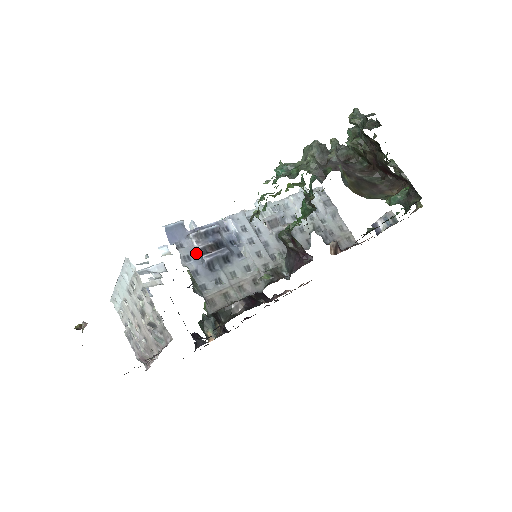
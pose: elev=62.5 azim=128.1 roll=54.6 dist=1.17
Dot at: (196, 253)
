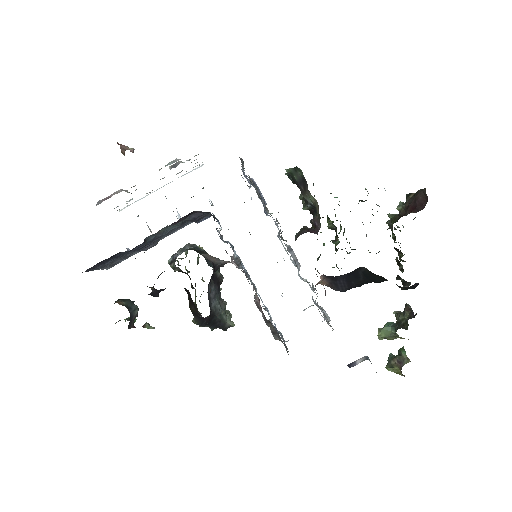
Dot at: occluded
